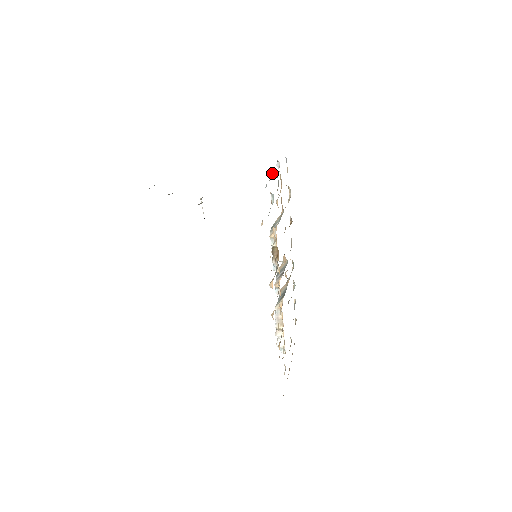
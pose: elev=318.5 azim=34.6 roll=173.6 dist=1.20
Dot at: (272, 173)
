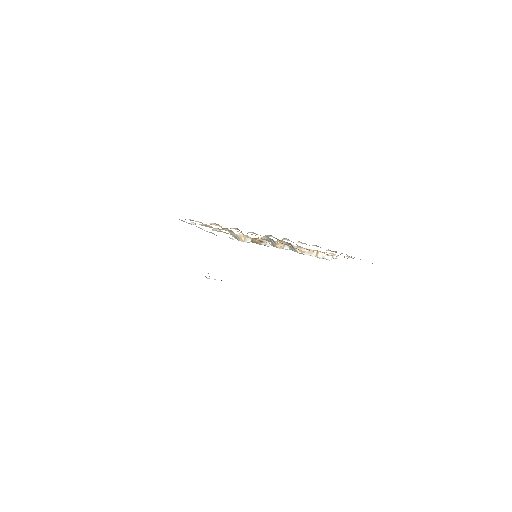
Dot at: occluded
